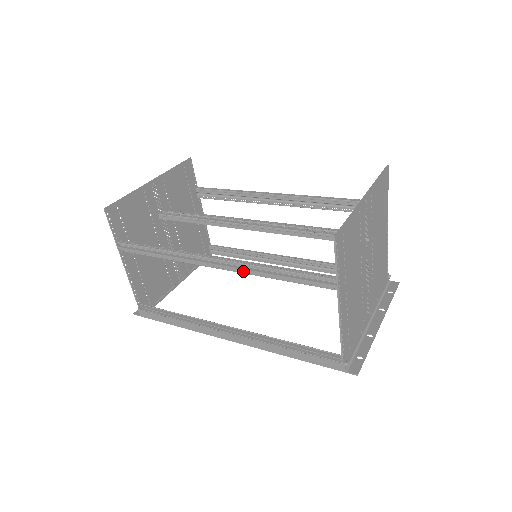
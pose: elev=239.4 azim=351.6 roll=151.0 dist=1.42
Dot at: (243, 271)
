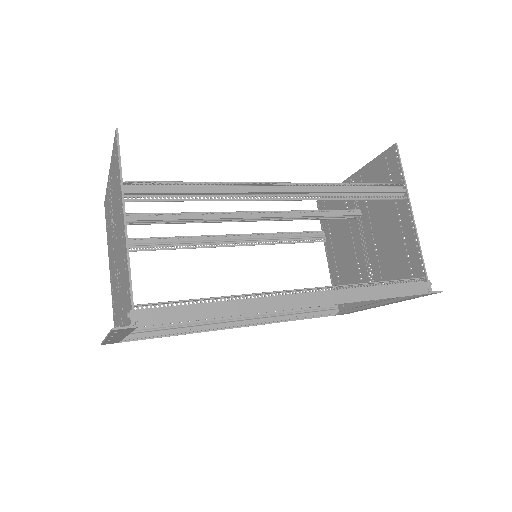
Dot at: (321, 191)
